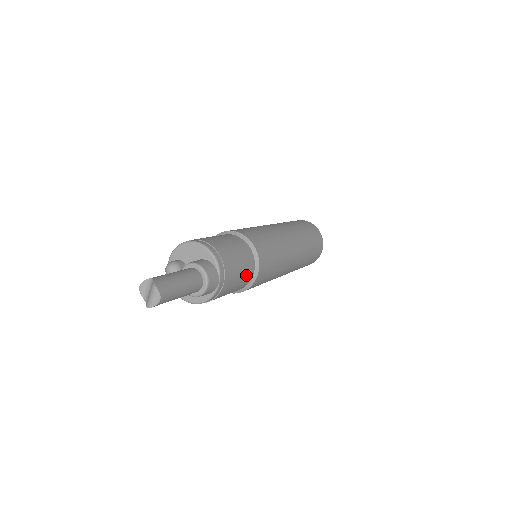
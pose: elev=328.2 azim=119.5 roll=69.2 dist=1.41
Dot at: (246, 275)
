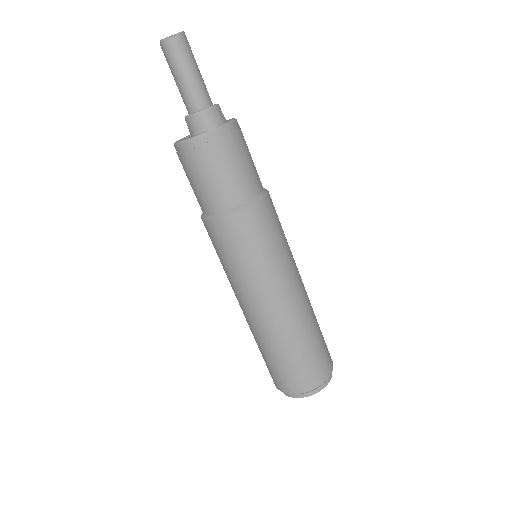
Dot at: (236, 187)
